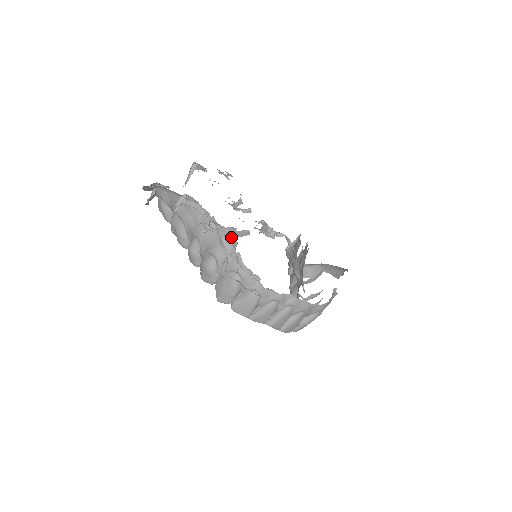
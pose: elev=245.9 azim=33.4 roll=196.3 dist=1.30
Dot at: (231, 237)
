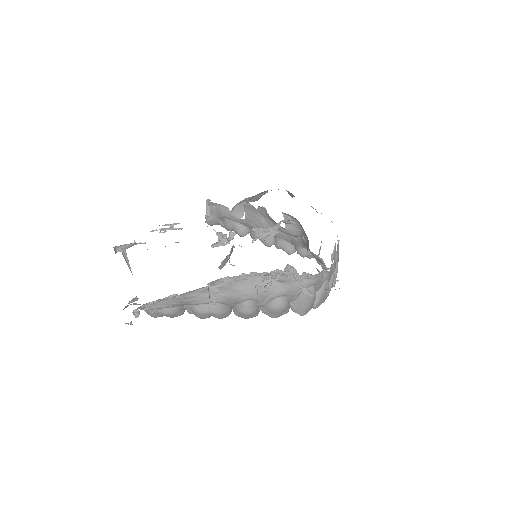
Dot at: (286, 270)
